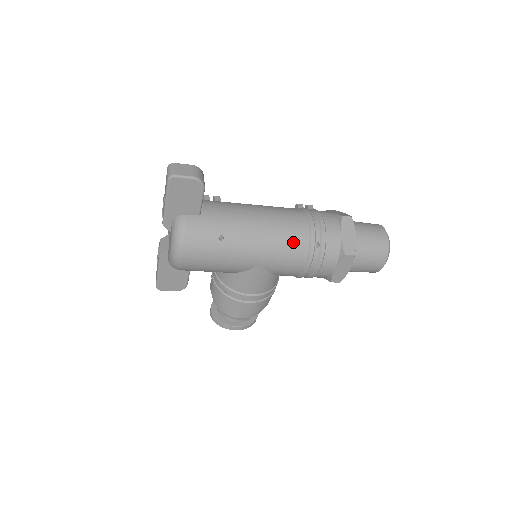
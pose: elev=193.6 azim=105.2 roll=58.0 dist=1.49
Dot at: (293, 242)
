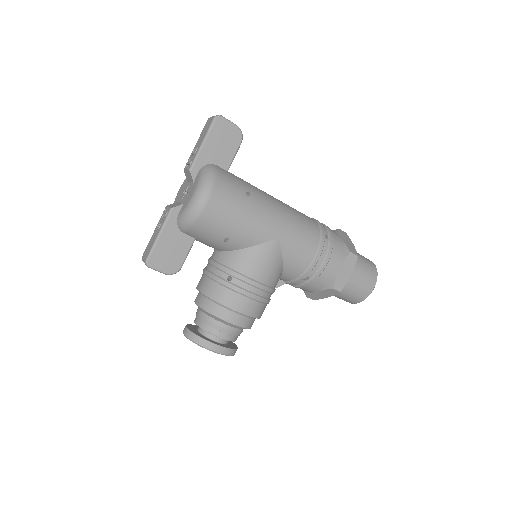
Dot at: (307, 226)
